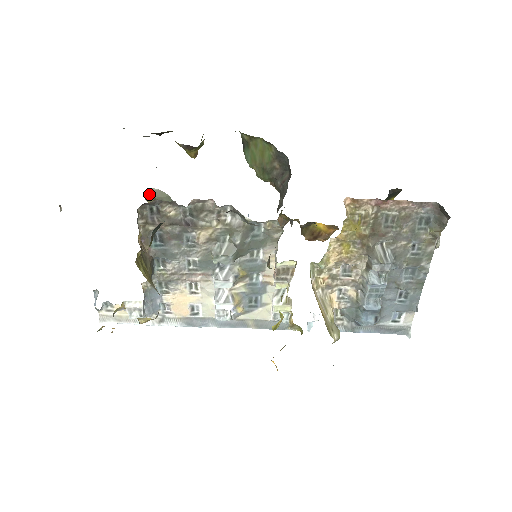
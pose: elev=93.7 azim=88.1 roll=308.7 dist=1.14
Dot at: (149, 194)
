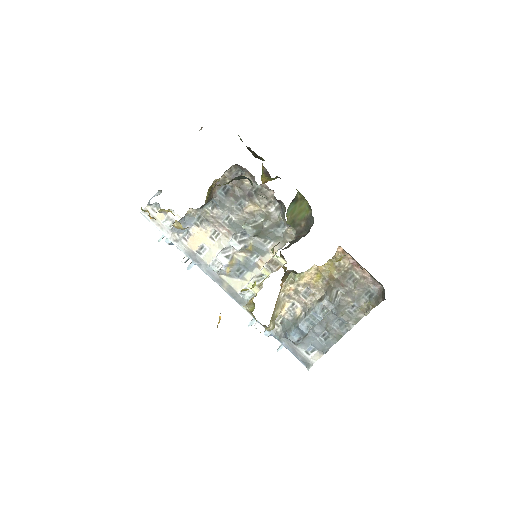
Dot at: occluded
